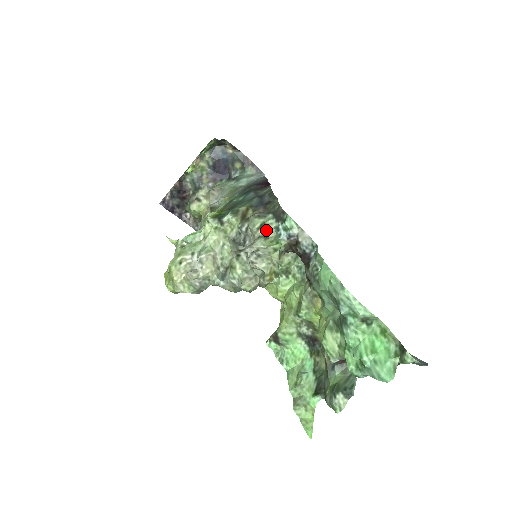
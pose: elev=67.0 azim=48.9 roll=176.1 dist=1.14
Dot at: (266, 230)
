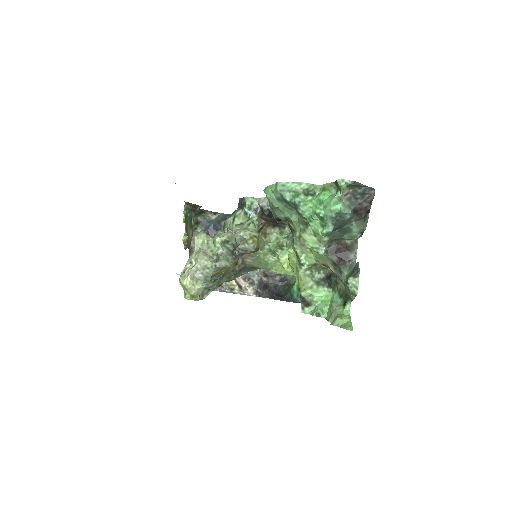
Dot at: (238, 220)
